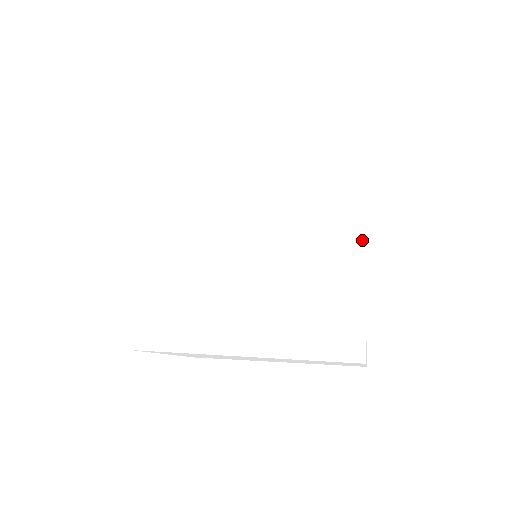
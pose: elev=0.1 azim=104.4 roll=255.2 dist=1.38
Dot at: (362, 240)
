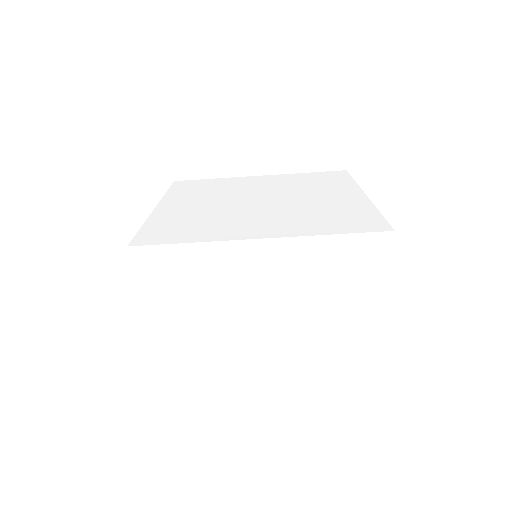
Dot at: (362, 194)
